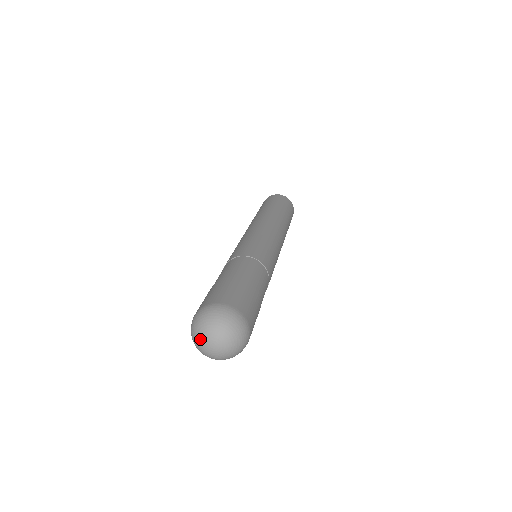
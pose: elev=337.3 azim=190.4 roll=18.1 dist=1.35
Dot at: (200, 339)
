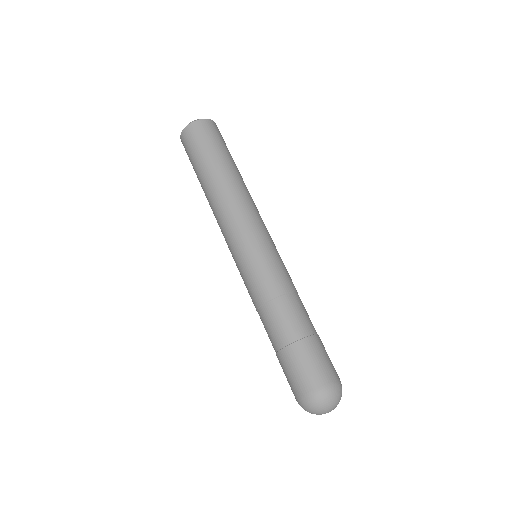
Dot at: (319, 414)
